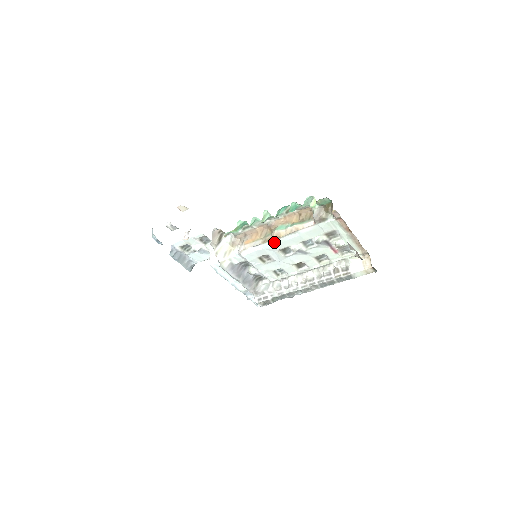
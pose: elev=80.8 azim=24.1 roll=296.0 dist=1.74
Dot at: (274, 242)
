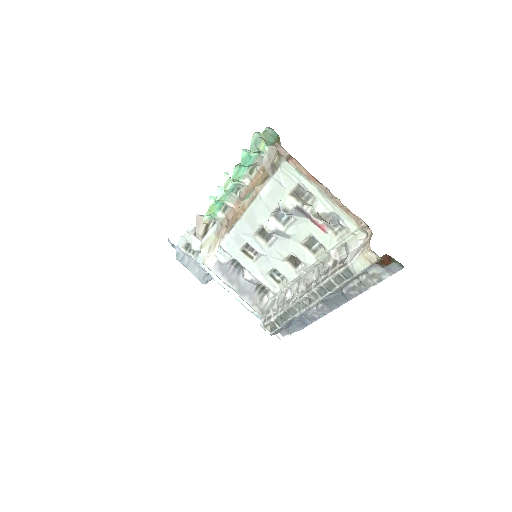
Dot at: (244, 220)
